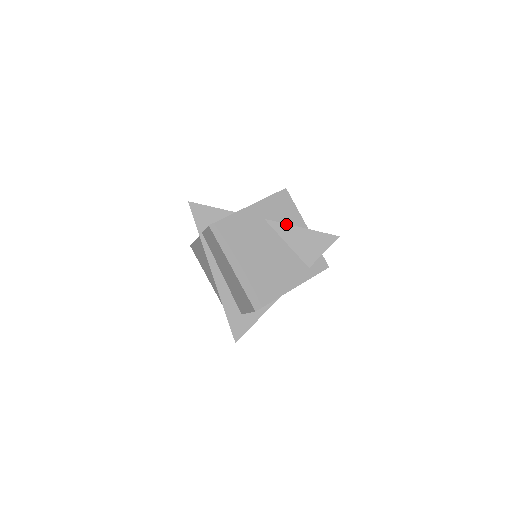
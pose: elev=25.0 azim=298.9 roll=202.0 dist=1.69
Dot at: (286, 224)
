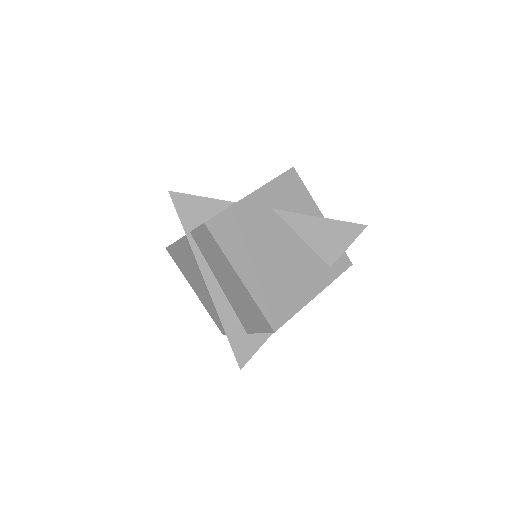
Dot at: (300, 214)
